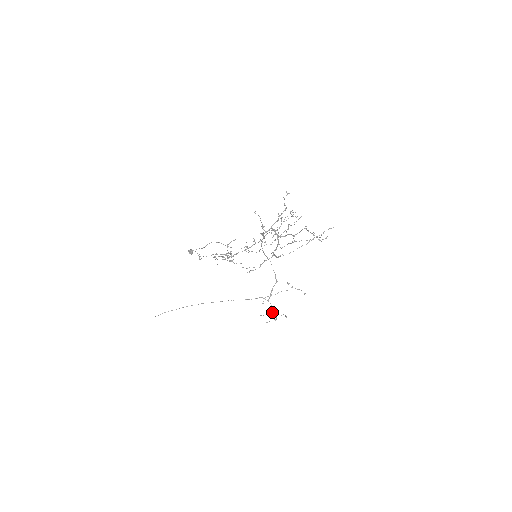
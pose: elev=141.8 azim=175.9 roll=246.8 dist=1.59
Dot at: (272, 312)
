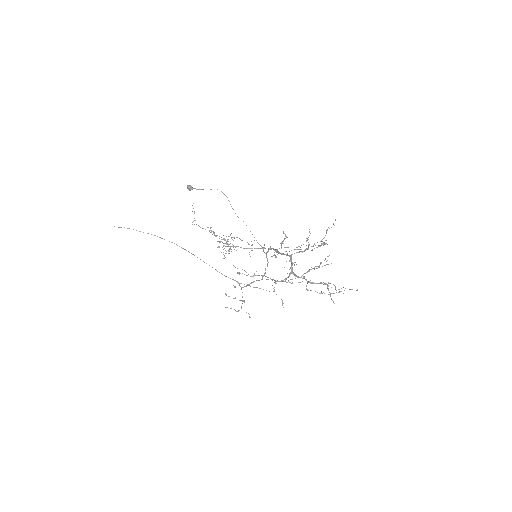
Dot at: (239, 300)
